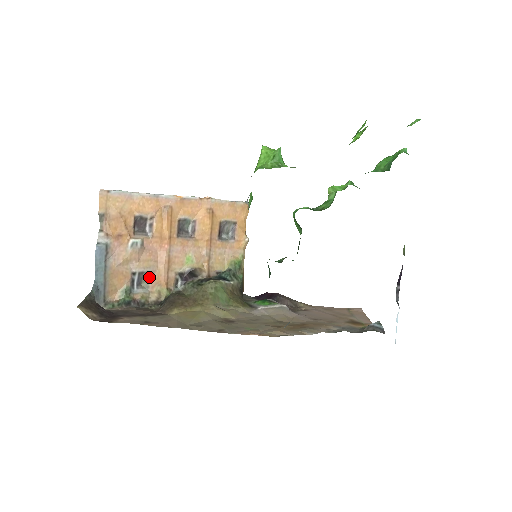
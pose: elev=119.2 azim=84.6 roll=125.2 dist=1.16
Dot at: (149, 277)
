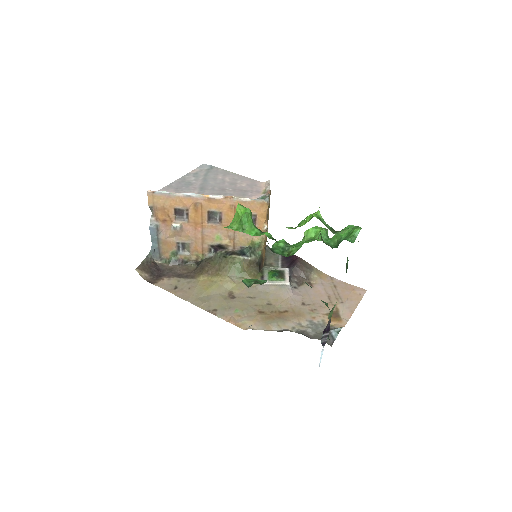
Dot at: (189, 246)
